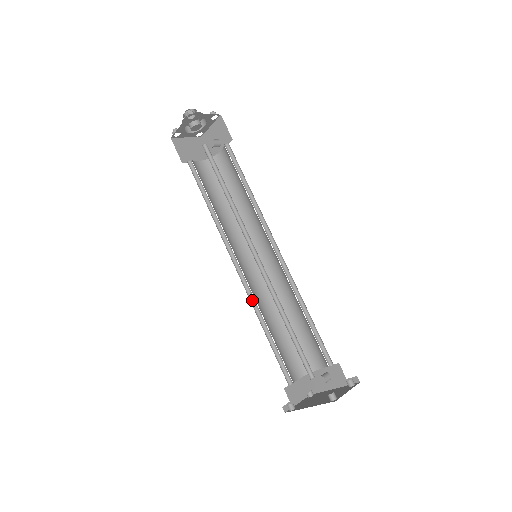
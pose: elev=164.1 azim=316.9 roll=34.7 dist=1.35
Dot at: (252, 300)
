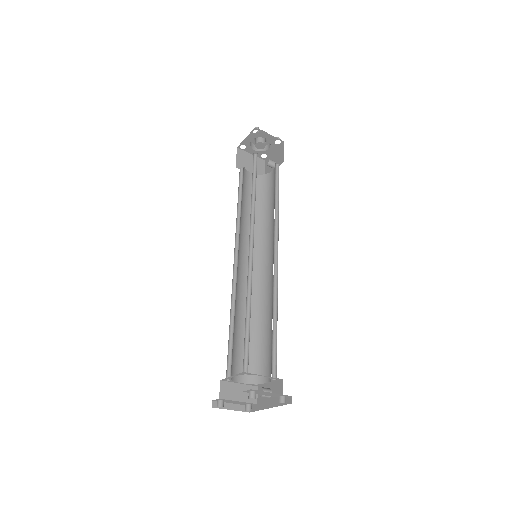
Dot at: (234, 291)
